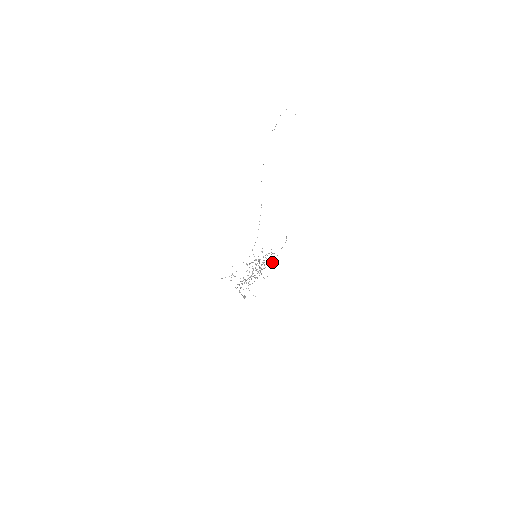
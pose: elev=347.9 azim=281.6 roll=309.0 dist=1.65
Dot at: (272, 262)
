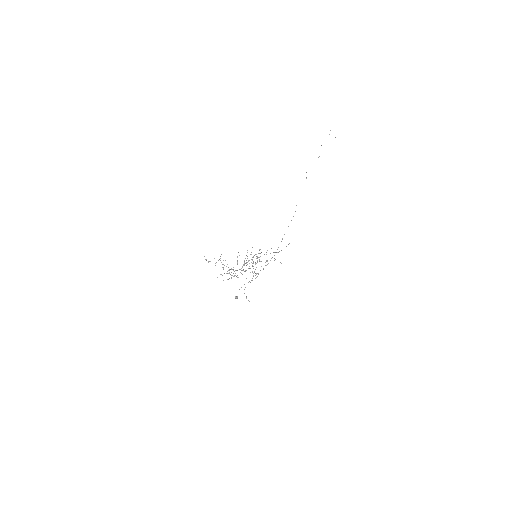
Dot at: (267, 260)
